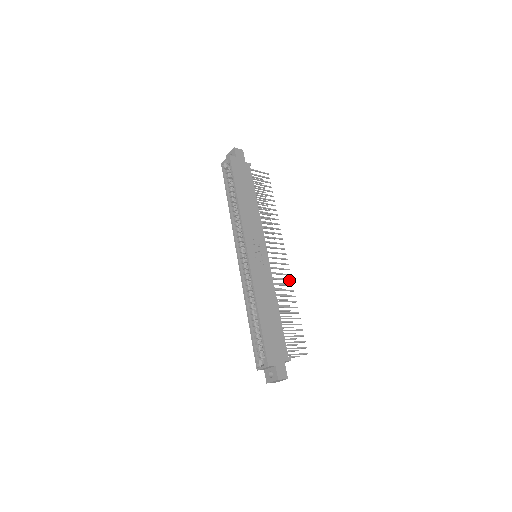
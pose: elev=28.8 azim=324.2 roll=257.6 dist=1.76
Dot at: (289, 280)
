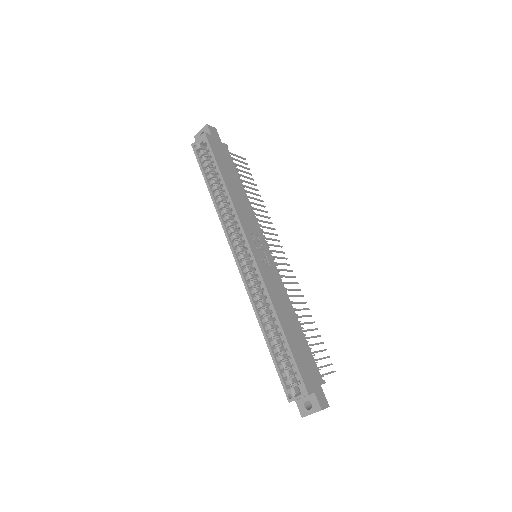
Dot at: (296, 283)
